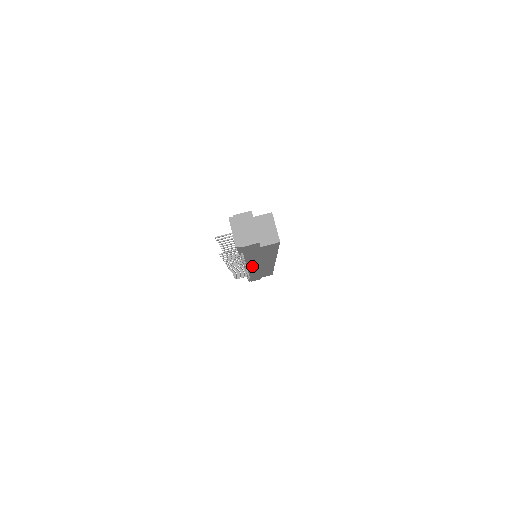
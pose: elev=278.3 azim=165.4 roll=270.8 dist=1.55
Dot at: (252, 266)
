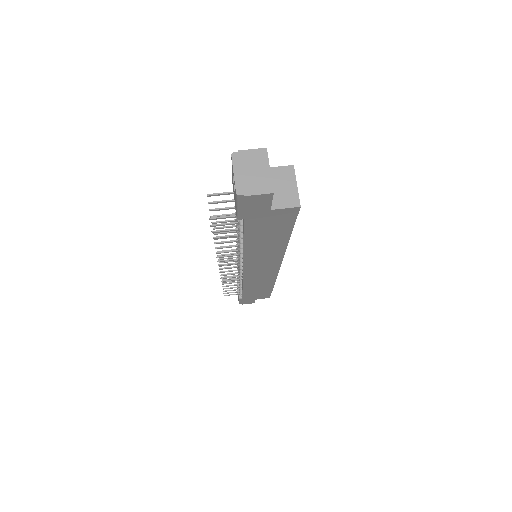
Dot at: (250, 264)
